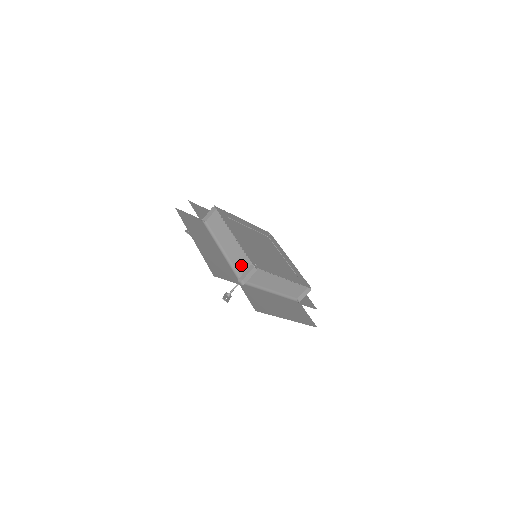
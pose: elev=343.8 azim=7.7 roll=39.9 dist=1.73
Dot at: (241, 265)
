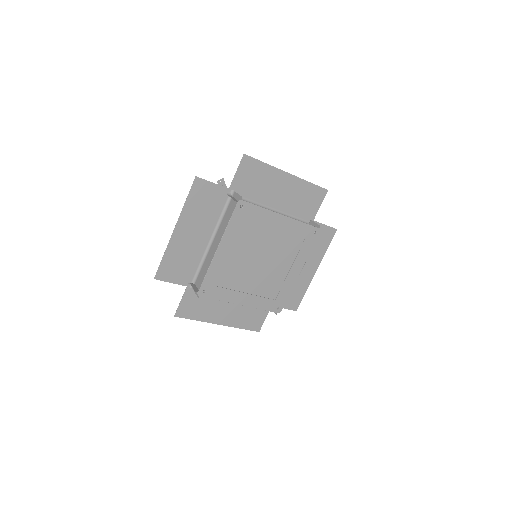
Dot at: (202, 275)
